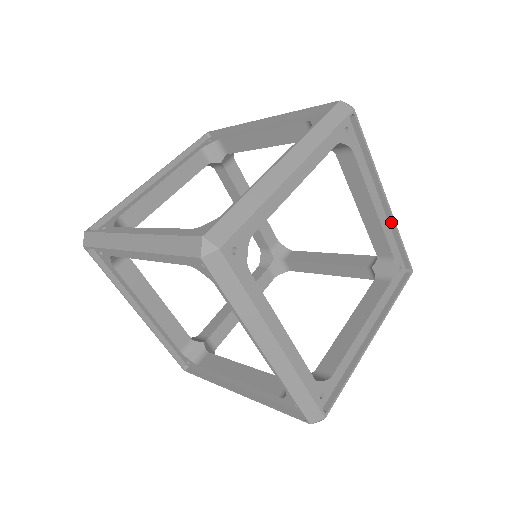
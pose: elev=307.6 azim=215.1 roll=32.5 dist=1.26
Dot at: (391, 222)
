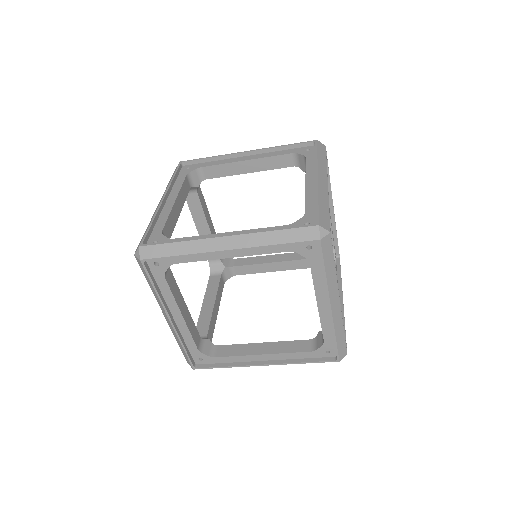
Dot at: (333, 223)
